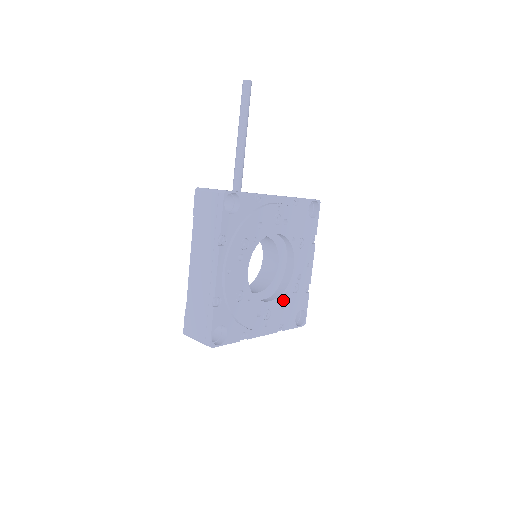
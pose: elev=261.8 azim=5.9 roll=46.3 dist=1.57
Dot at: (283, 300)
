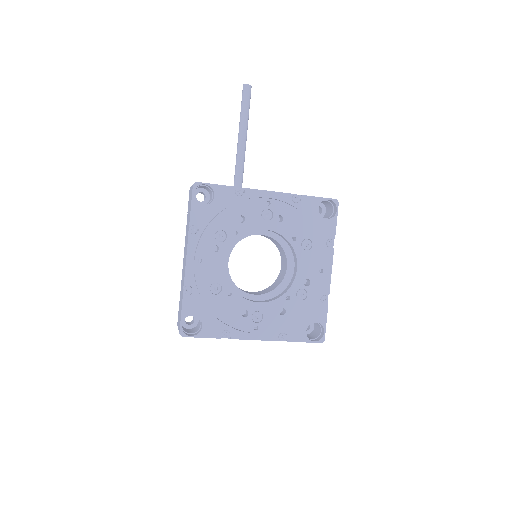
Dot at: (282, 305)
